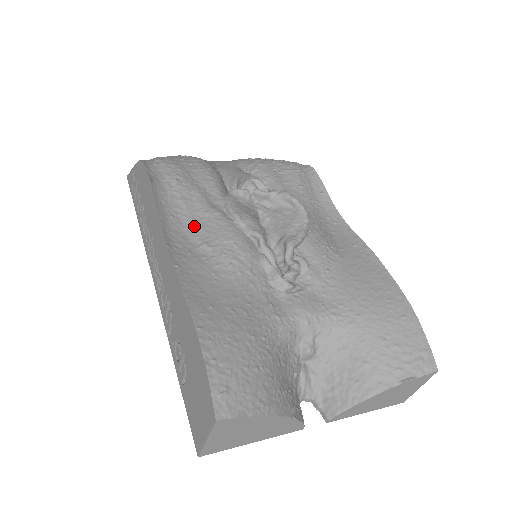
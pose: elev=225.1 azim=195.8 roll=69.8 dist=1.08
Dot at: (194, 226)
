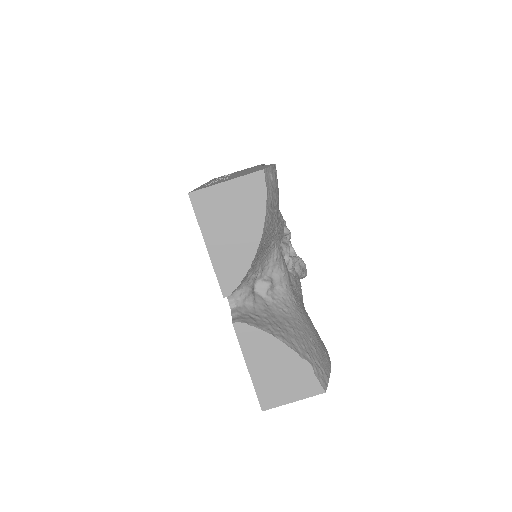
Dot at: occluded
